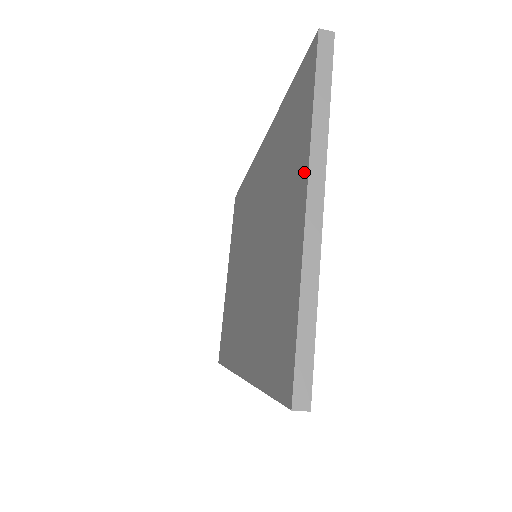
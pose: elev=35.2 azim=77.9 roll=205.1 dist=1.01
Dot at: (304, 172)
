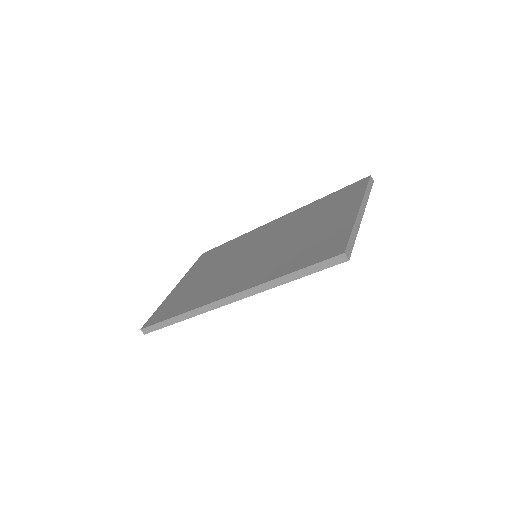
Dot at: (356, 203)
